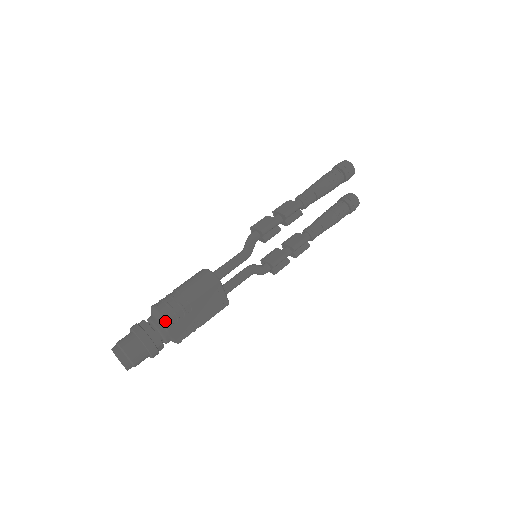
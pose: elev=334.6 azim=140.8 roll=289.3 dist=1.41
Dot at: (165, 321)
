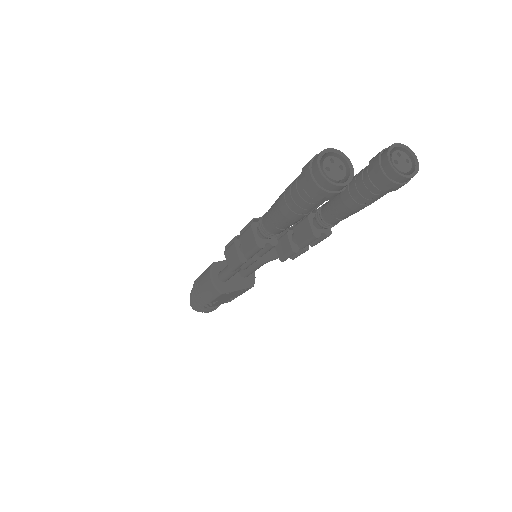
Dot at: (202, 307)
